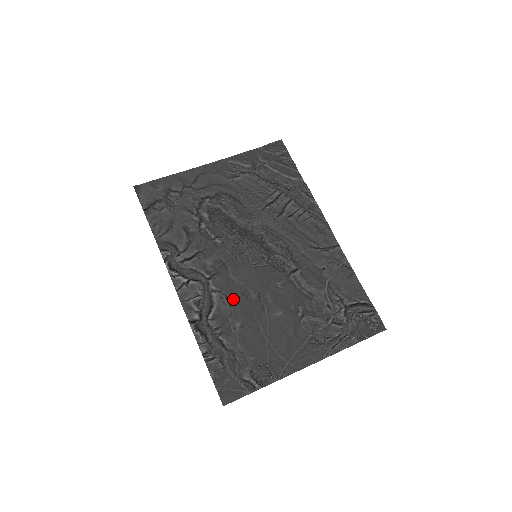
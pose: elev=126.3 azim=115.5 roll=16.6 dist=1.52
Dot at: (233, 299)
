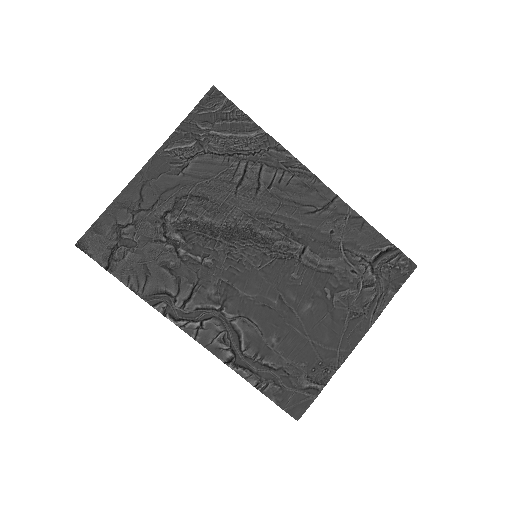
Dot at: (256, 317)
